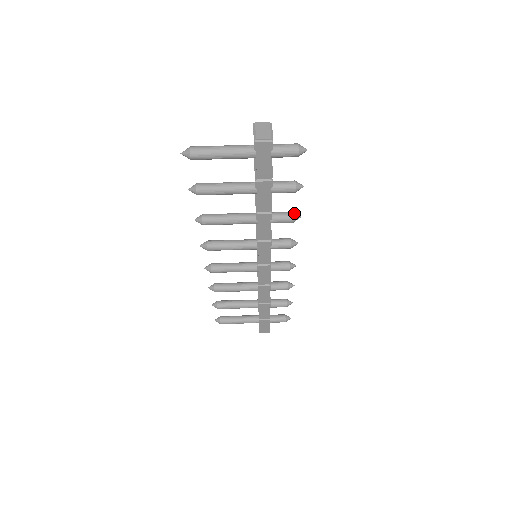
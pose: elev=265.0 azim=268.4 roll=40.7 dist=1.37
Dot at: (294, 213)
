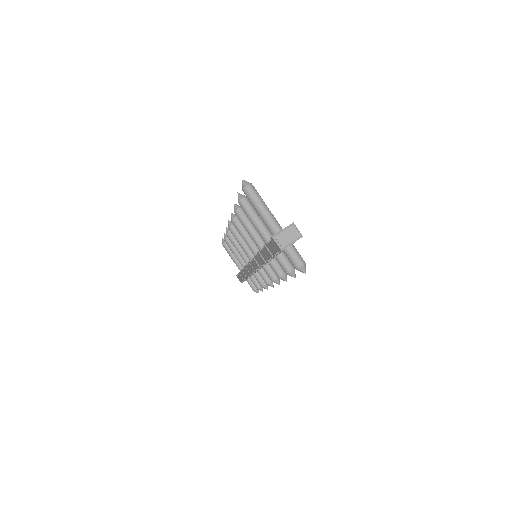
Dot at: (285, 275)
